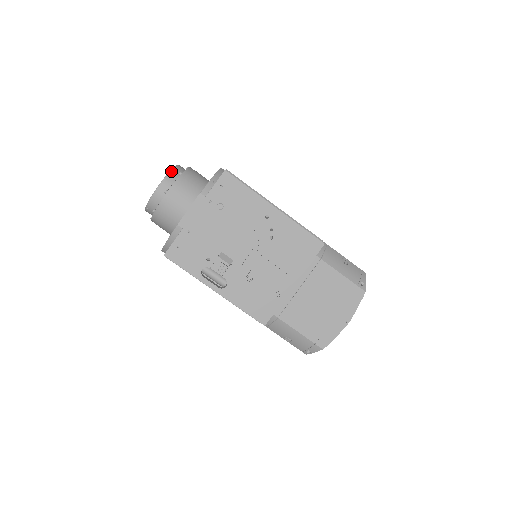
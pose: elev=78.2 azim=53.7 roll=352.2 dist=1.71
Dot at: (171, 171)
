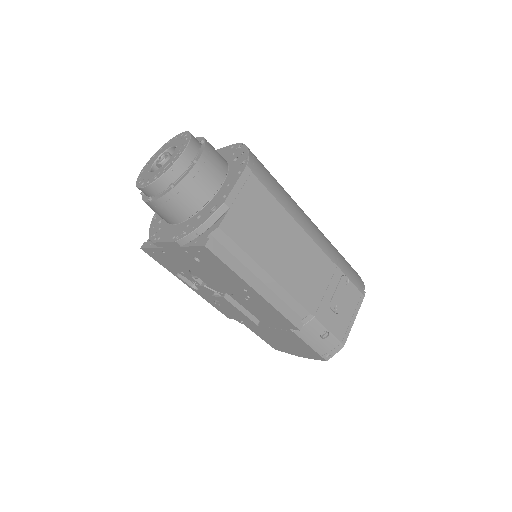
Dot at: (160, 178)
